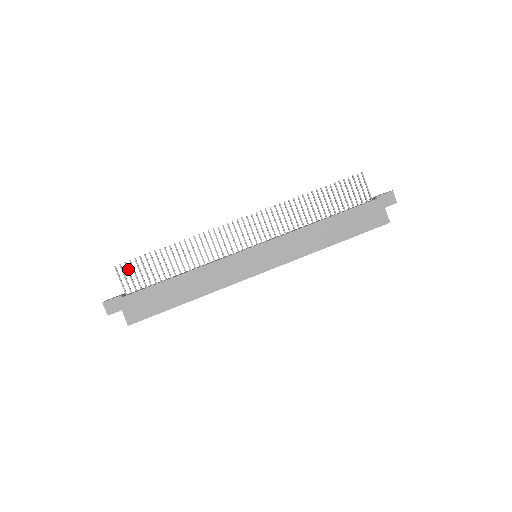
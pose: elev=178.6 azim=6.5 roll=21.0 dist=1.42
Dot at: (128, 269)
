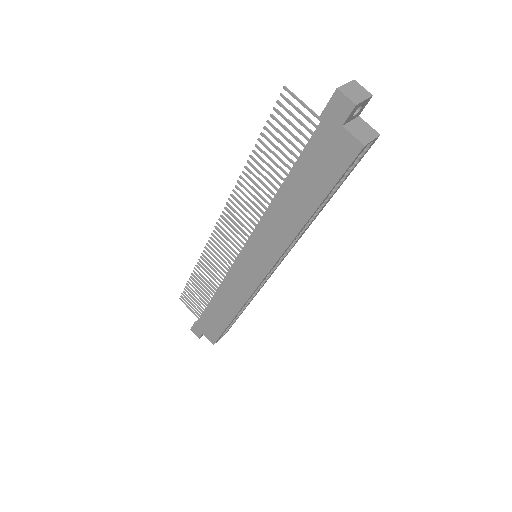
Dot at: (187, 299)
